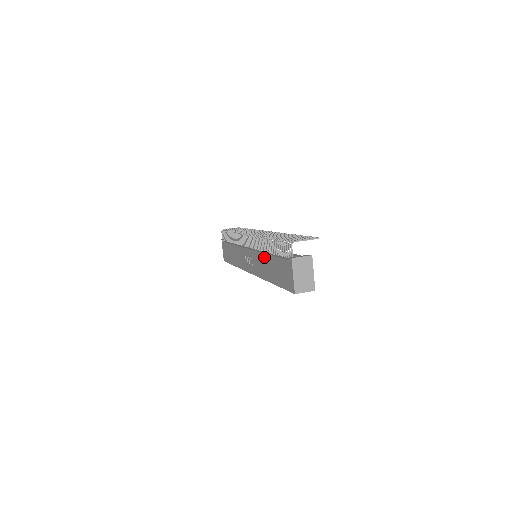
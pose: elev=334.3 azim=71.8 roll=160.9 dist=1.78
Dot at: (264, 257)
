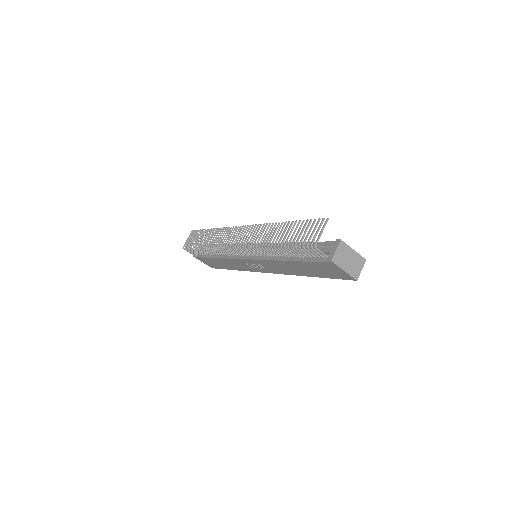
Dot at: (281, 263)
